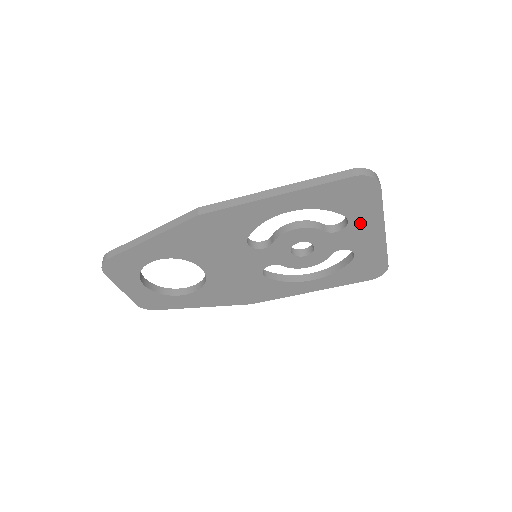
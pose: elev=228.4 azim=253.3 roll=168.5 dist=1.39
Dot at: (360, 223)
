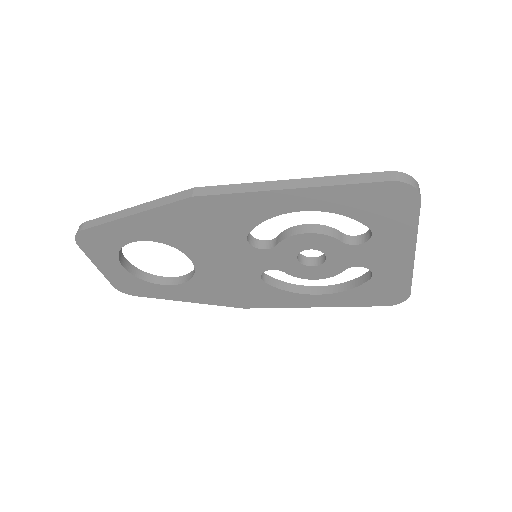
Dot at: (386, 239)
